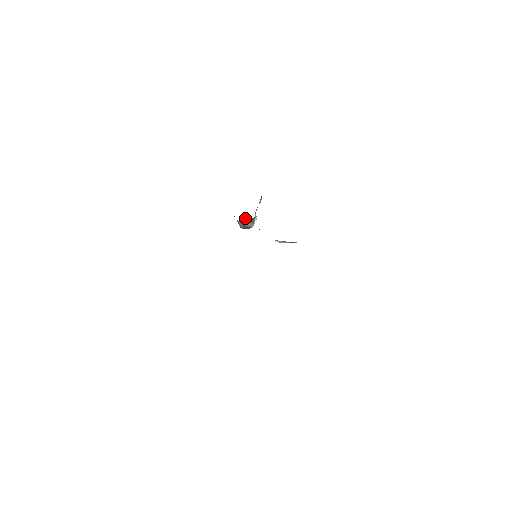
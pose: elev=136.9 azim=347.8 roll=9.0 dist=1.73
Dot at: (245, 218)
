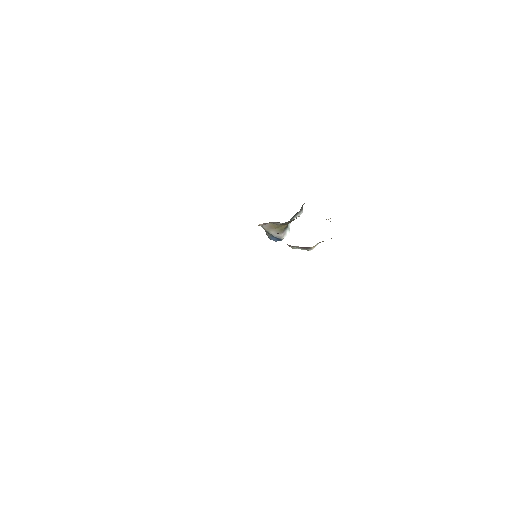
Dot at: (269, 223)
